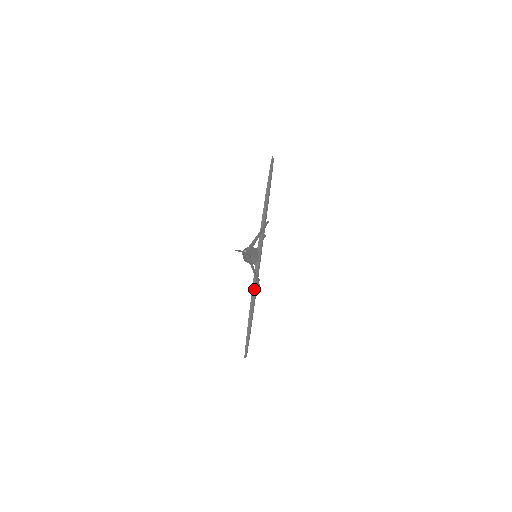
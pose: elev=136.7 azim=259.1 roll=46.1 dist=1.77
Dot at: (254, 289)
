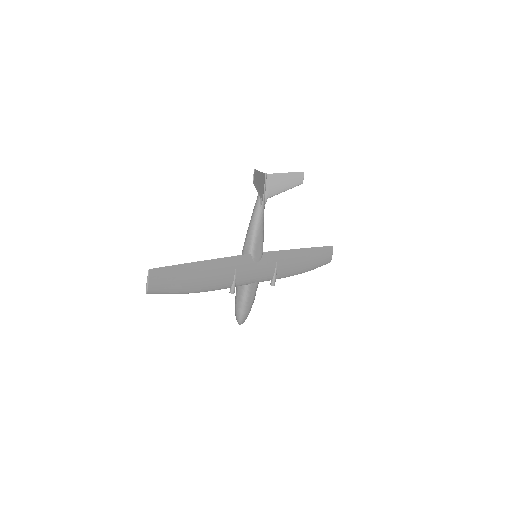
Dot at: (226, 267)
